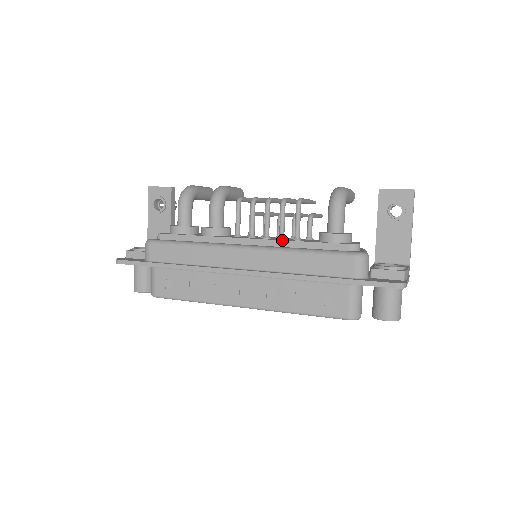
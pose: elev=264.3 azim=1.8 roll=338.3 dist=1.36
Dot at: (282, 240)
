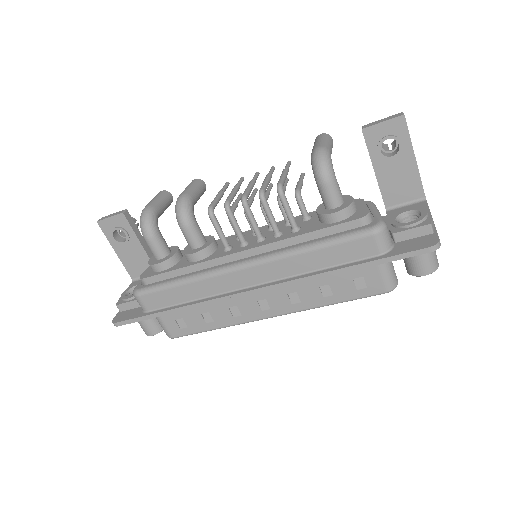
Dot at: (281, 240)
